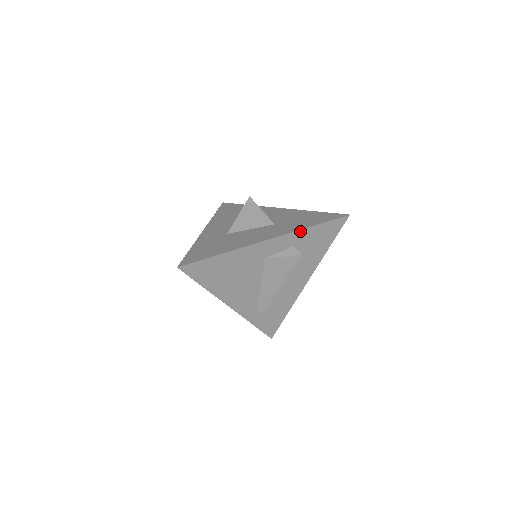
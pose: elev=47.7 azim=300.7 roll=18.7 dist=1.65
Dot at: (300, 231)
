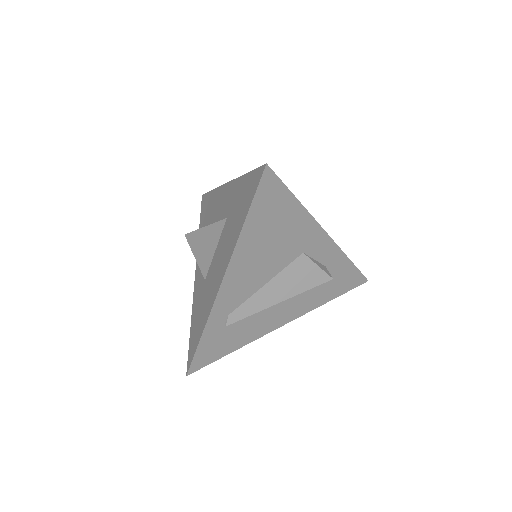
Dot at: (343, 255)
